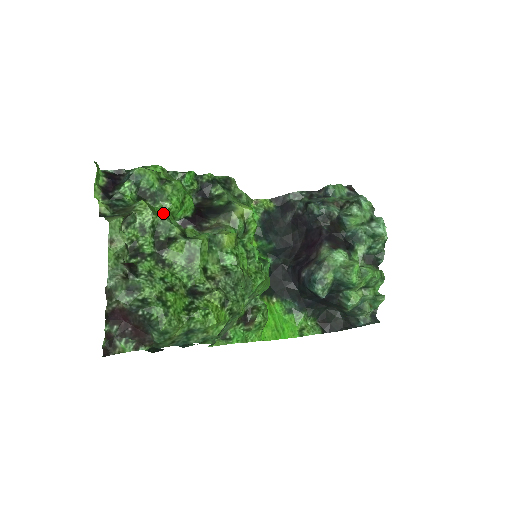
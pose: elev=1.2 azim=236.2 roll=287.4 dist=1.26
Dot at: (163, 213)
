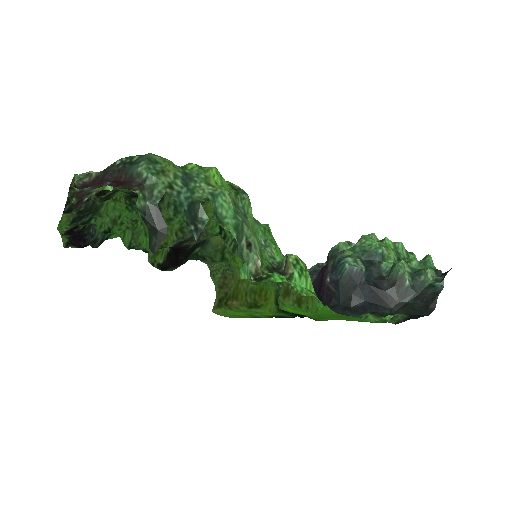
Dot at: (133, 215)
